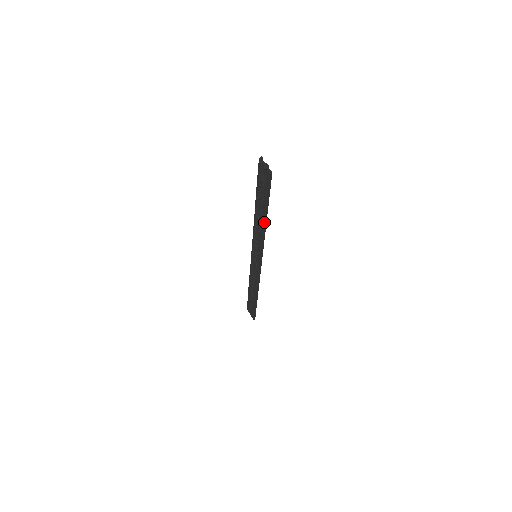
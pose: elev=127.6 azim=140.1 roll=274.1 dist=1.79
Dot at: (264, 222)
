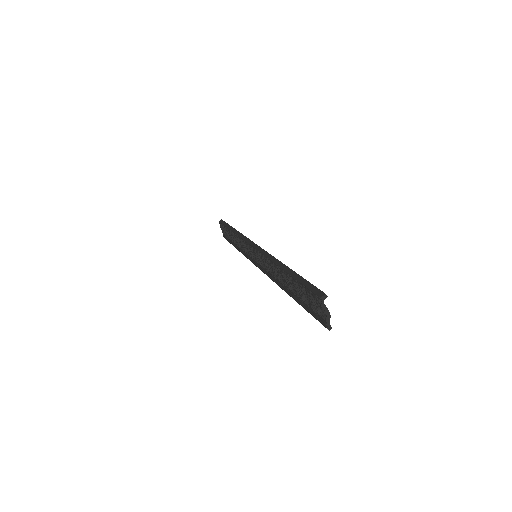
Dot at: (287, 293)
